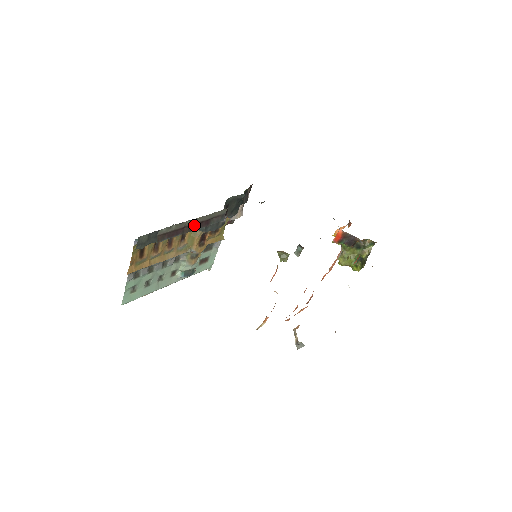
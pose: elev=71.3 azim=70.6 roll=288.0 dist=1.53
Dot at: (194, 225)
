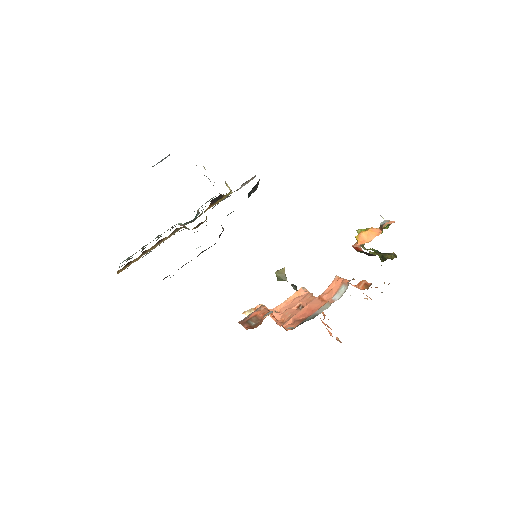
Dot at: (178, 269)
